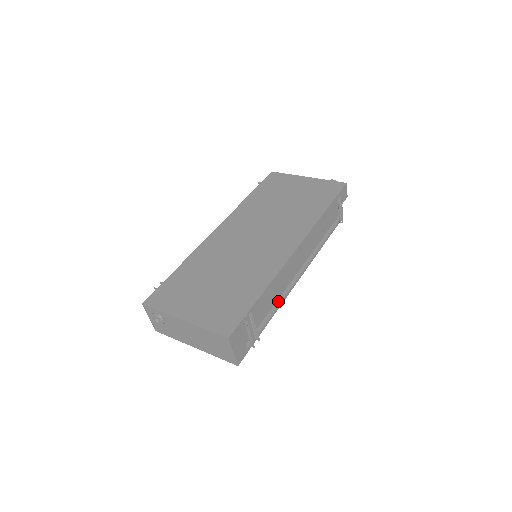
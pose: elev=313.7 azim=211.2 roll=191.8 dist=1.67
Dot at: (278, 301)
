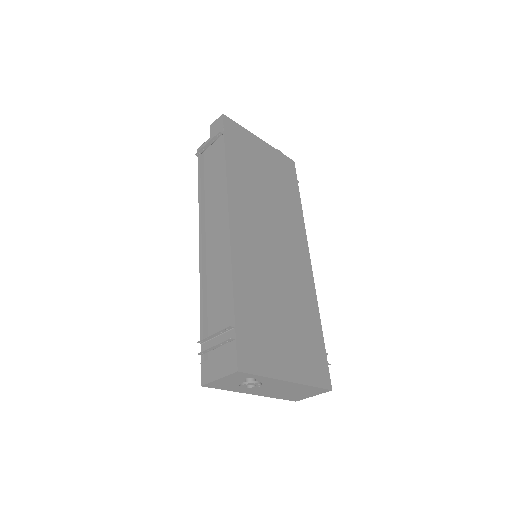
Dot at: occluded
